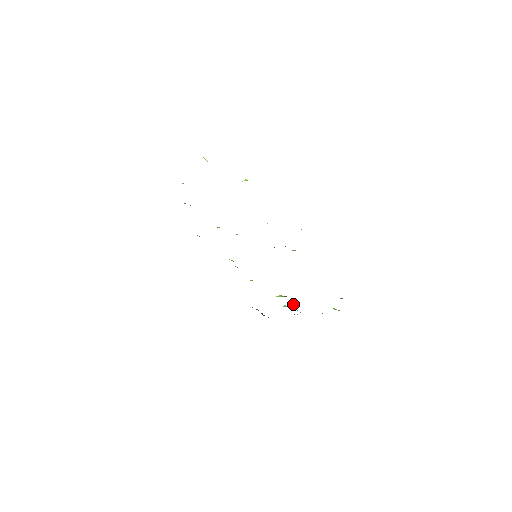
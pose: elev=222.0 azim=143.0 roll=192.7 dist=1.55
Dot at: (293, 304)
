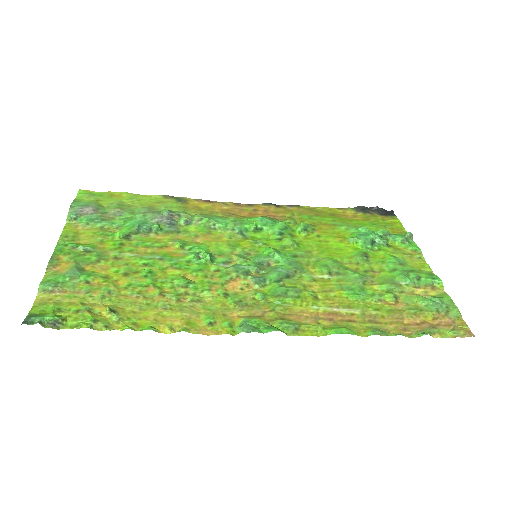
Dot at: (381, 245)
